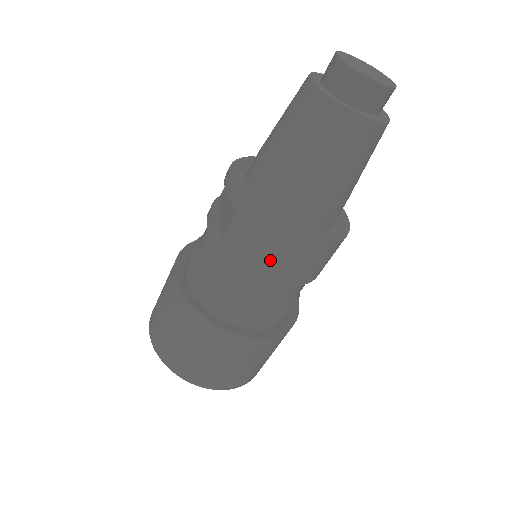
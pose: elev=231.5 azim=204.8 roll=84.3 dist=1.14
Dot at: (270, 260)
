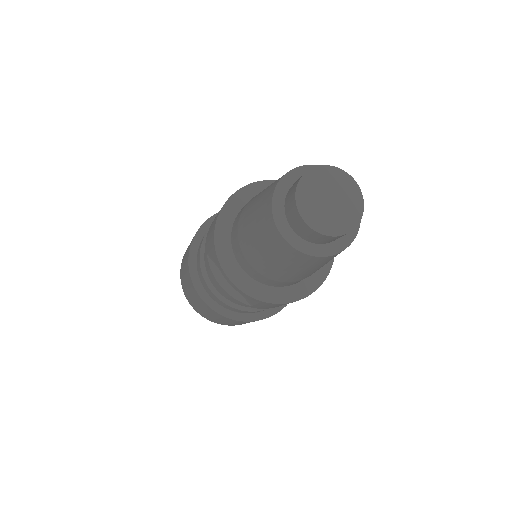
Dot at: occluded
